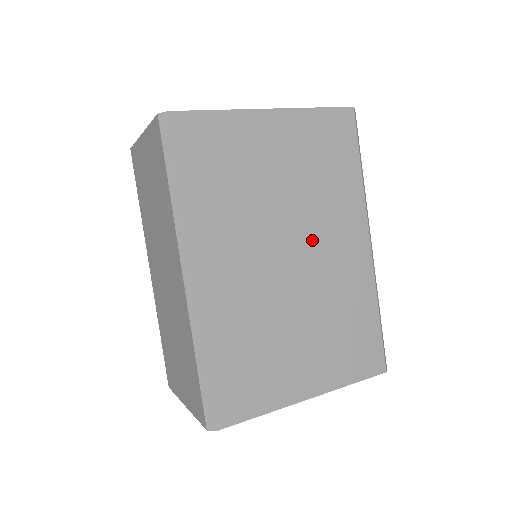
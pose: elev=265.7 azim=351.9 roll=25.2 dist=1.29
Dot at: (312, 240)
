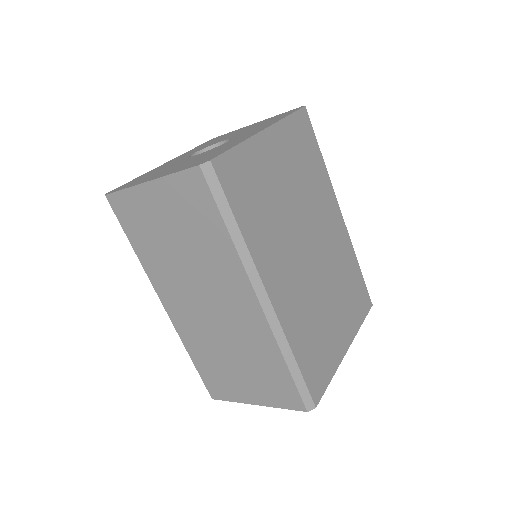
Dot at: (316, 229)
